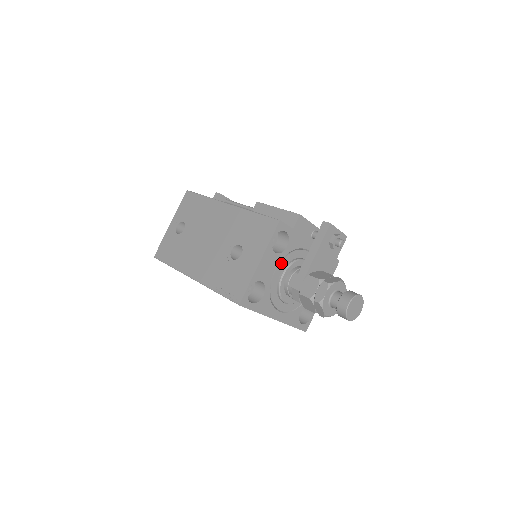
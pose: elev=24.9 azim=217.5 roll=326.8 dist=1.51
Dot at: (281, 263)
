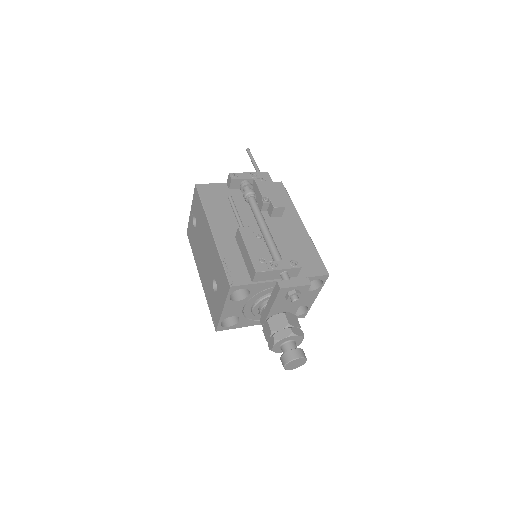
Dot at: (248, 302)
